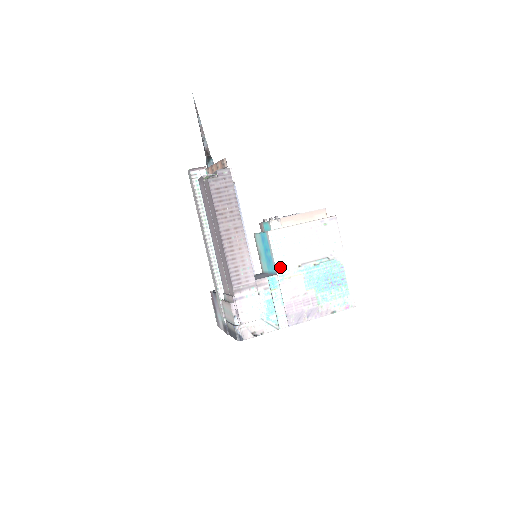
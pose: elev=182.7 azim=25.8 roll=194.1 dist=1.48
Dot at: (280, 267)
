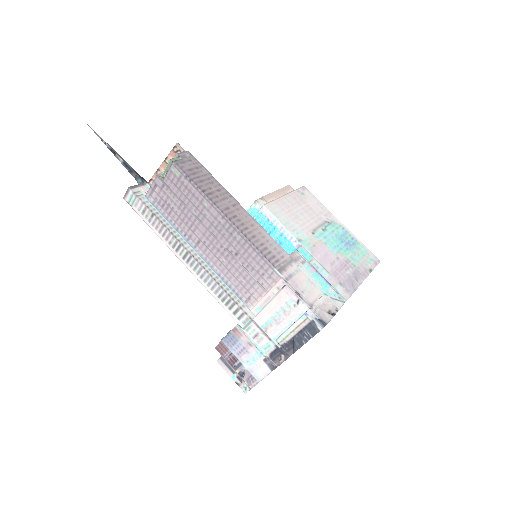
Dot at: (299, 237)
